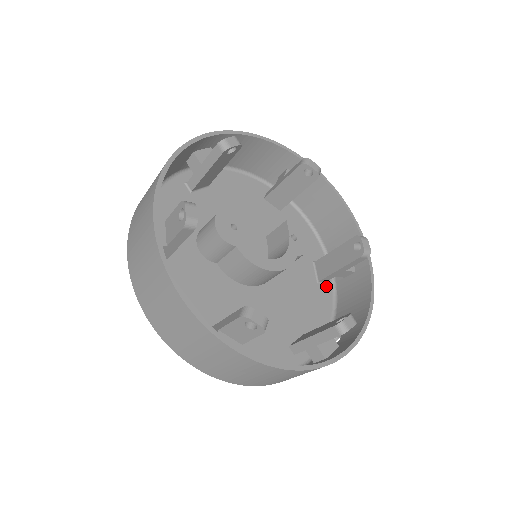
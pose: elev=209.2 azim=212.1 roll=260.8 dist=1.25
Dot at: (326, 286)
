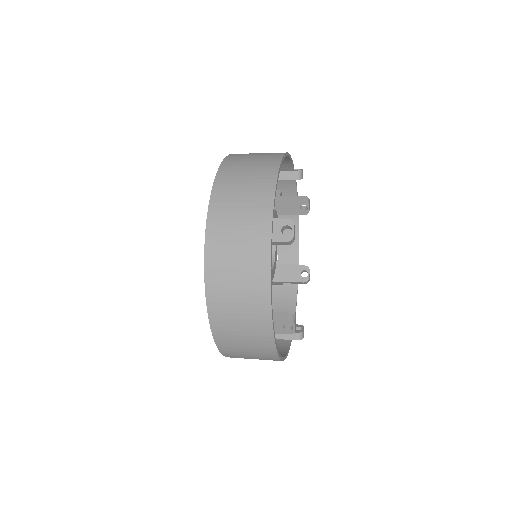
Dot at: occluded
